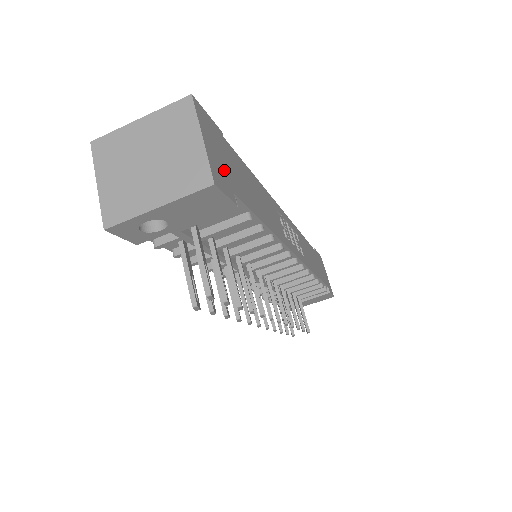
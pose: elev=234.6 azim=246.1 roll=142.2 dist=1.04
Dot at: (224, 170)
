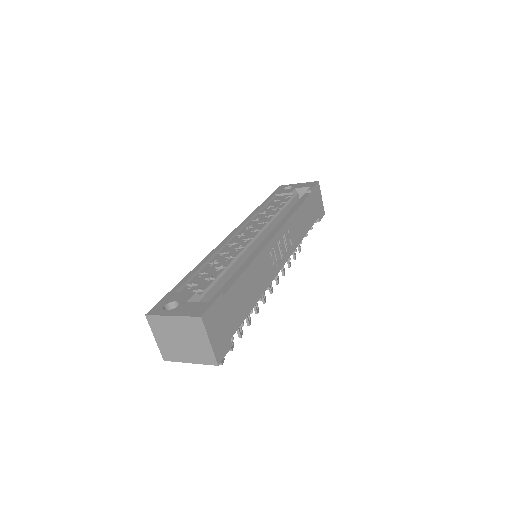
Dot at: (224, 334)
